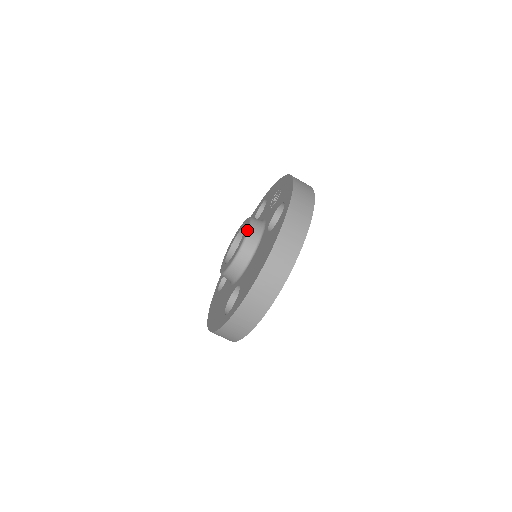
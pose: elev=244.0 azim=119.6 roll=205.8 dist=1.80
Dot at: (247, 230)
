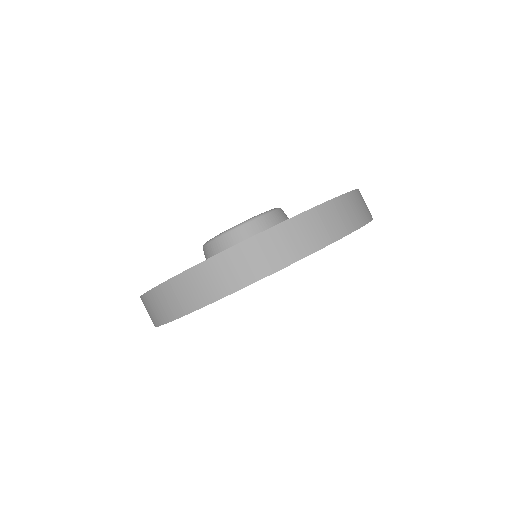
Dot at: (252, 217)
